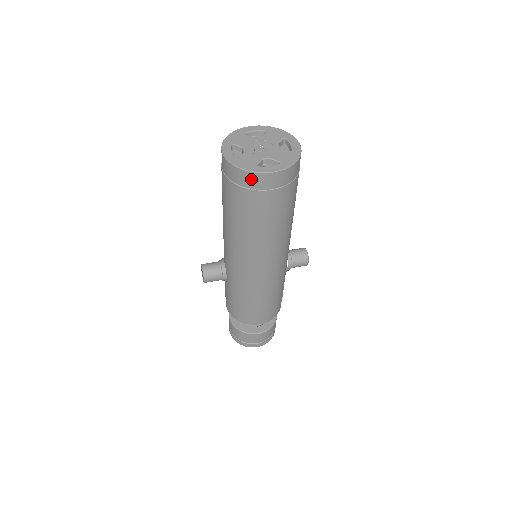
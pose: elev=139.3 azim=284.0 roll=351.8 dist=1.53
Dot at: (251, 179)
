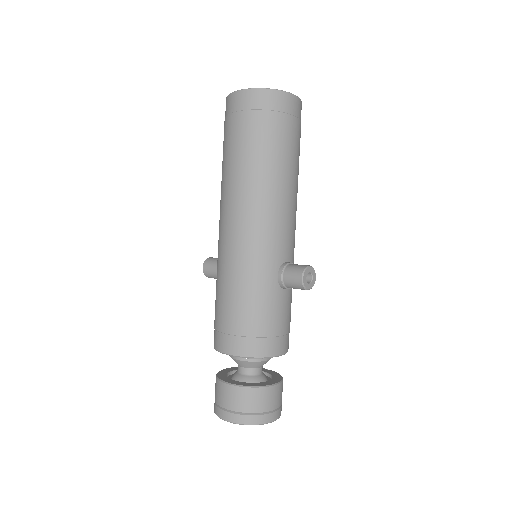
Dot at: (228, 104)
